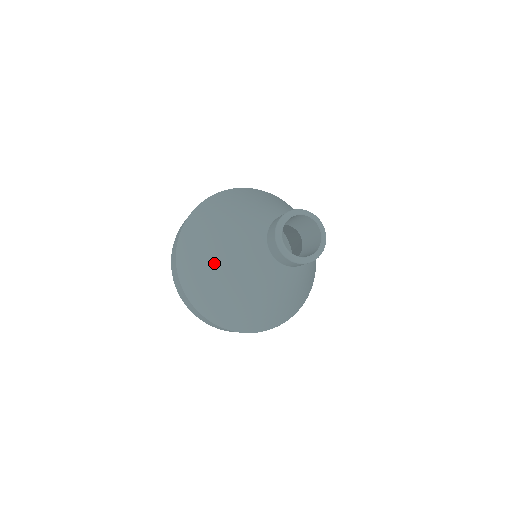
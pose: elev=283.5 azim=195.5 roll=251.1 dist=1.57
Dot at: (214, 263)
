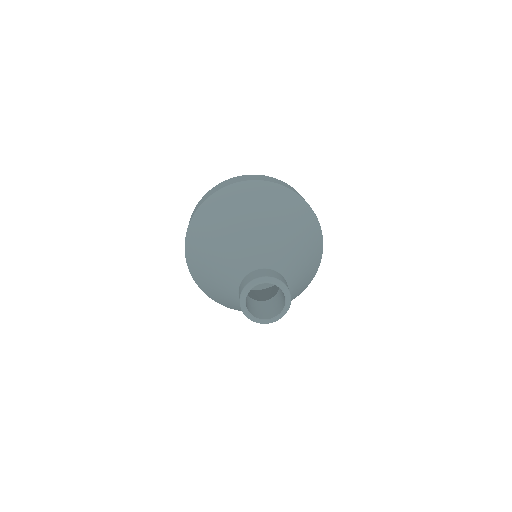
Dot at: (207, 259)
